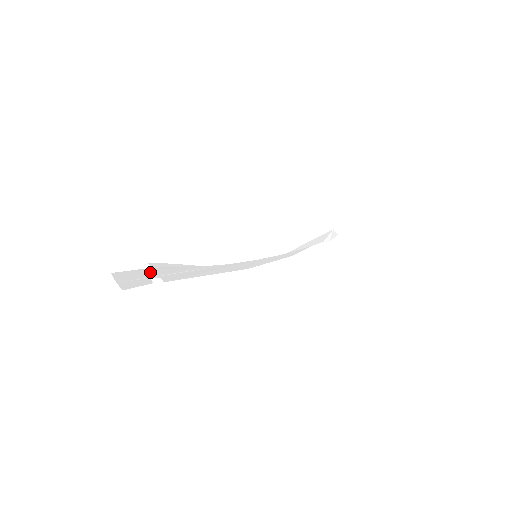
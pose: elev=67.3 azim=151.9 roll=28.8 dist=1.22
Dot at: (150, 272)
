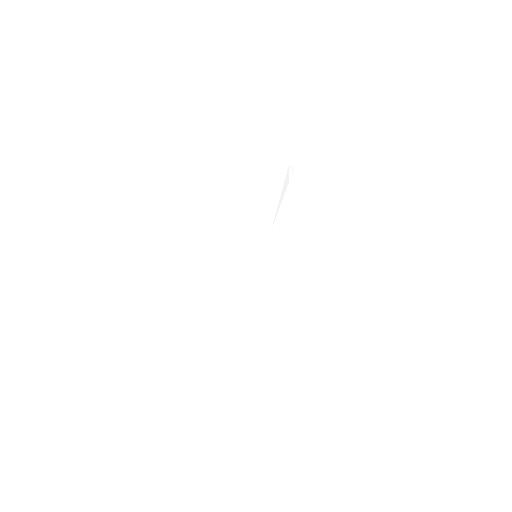
Dot at: (212, 339)
